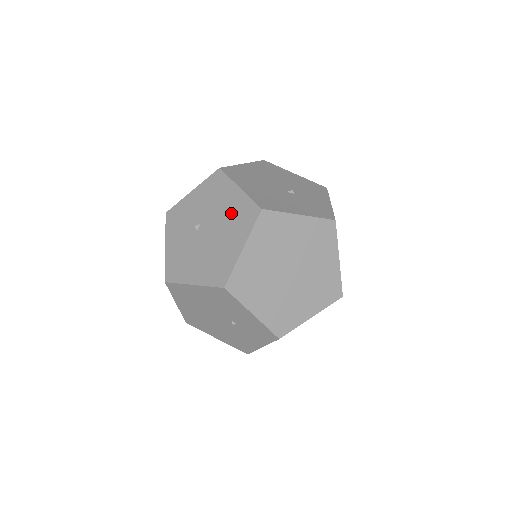
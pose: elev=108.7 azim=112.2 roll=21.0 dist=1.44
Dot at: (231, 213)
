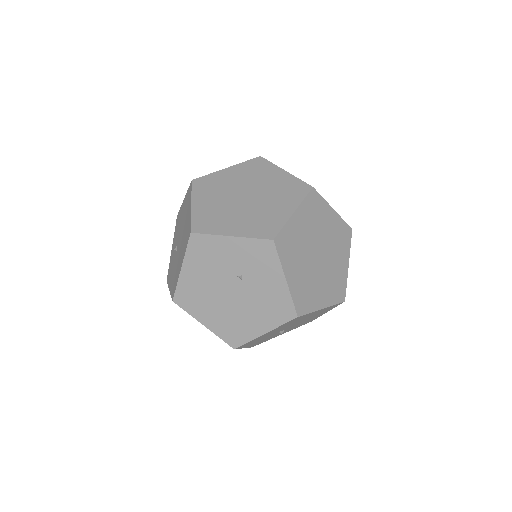
Dot at: (184, 211)
